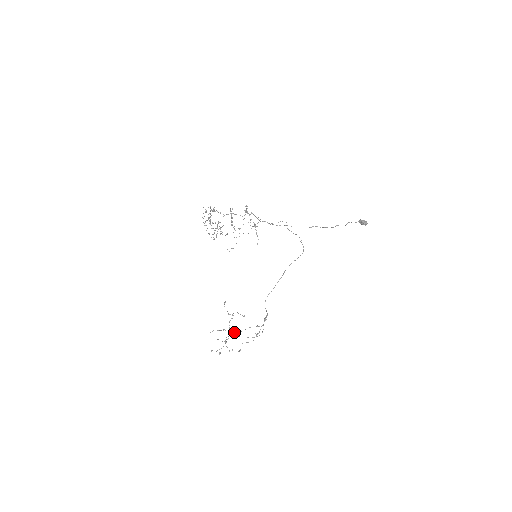
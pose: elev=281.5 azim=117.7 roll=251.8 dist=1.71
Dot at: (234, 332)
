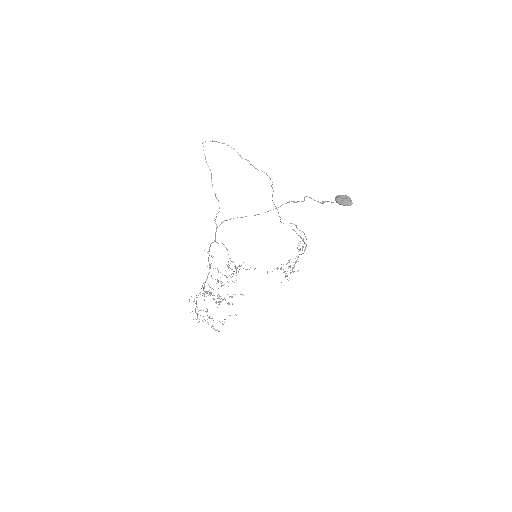
Dot at: occluded
